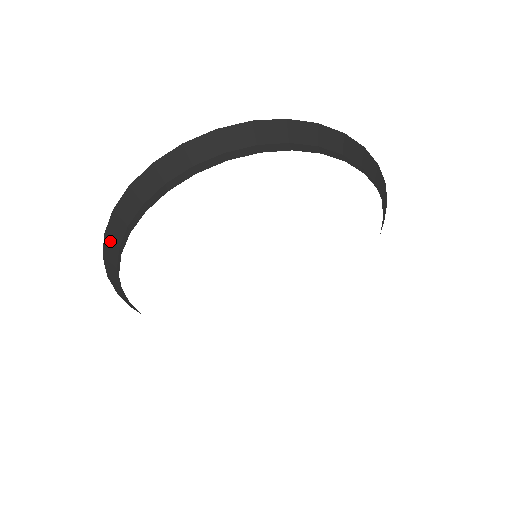
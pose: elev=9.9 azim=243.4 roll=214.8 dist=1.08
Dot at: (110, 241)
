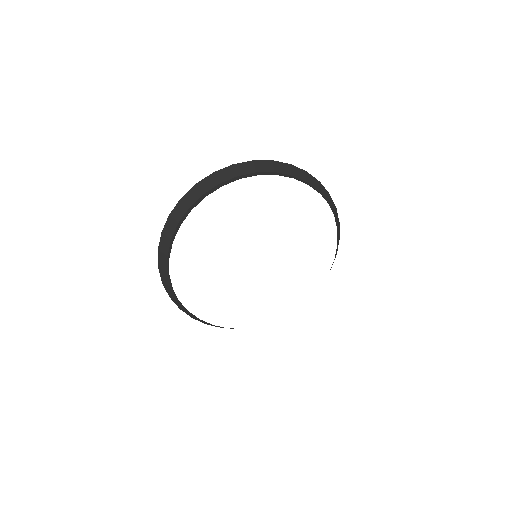
Dot at: (172, 219)
